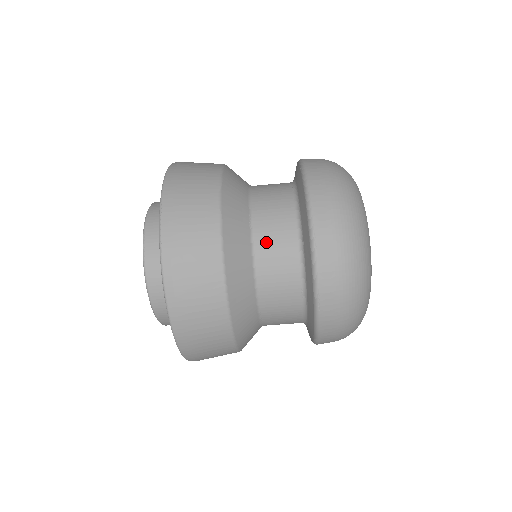
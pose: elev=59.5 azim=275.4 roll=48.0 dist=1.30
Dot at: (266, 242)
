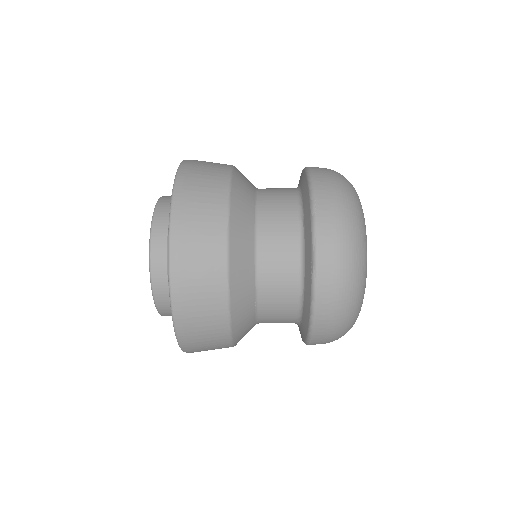
Dot at: (269, 318)
